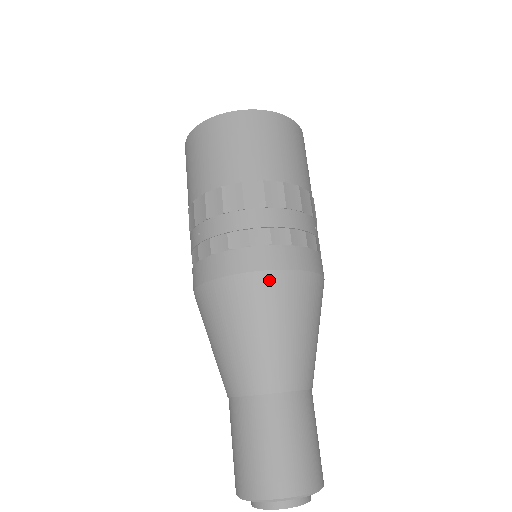
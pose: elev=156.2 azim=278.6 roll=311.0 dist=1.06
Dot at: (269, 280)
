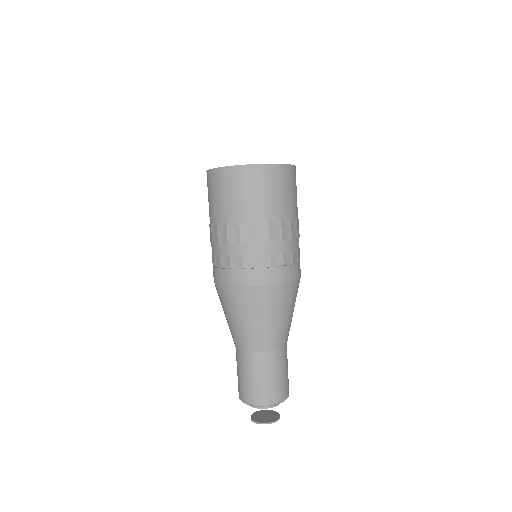
Dot at: (268, 290)
